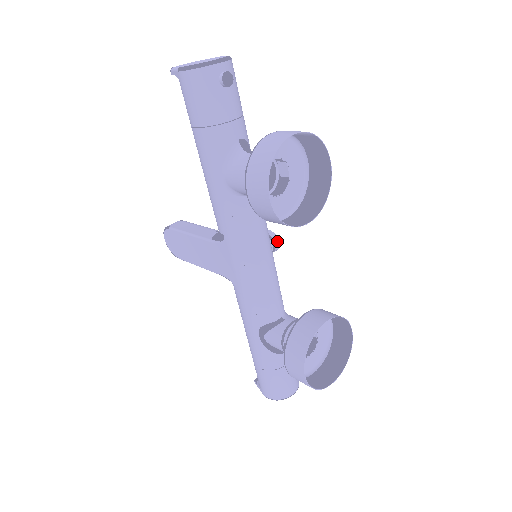
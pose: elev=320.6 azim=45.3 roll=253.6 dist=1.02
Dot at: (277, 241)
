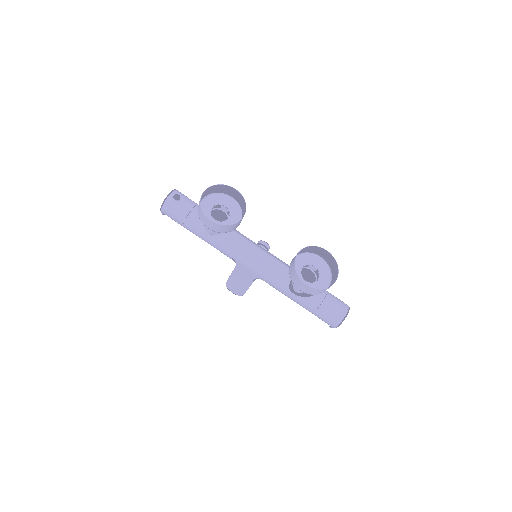
Dot at: (264, 243)
